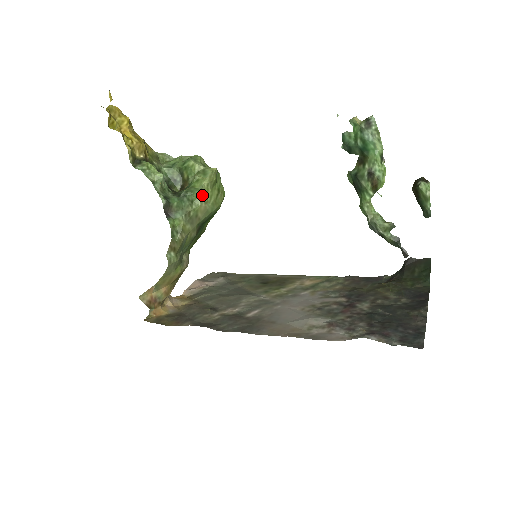
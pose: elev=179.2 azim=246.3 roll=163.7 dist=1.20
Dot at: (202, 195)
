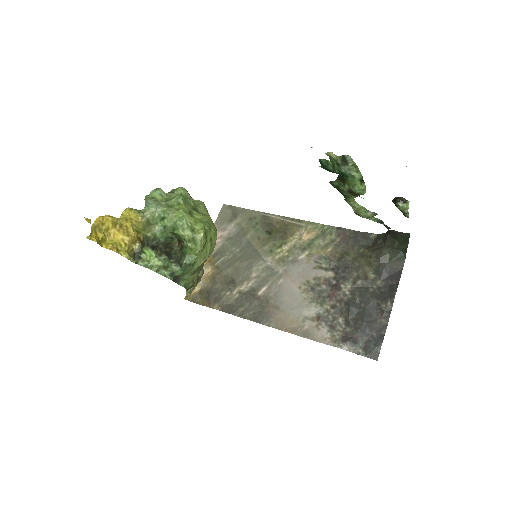
Dot at: (199, 257)
